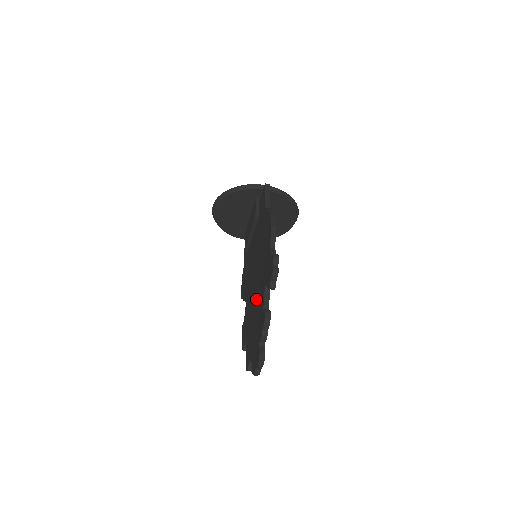
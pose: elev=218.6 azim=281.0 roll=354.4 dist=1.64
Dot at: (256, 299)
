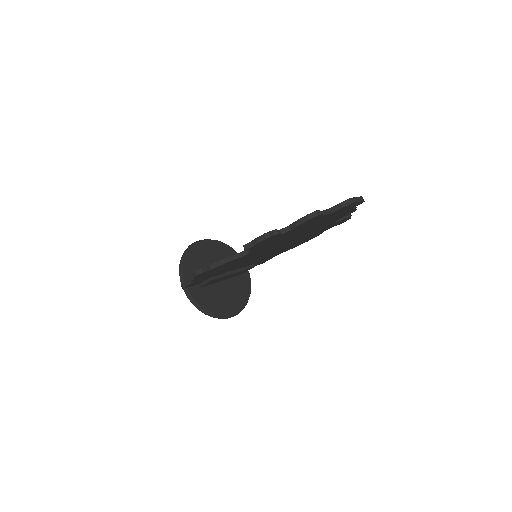
Dot at: occluded
